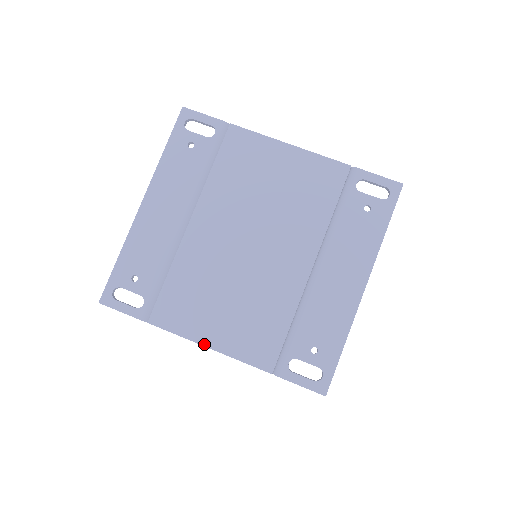
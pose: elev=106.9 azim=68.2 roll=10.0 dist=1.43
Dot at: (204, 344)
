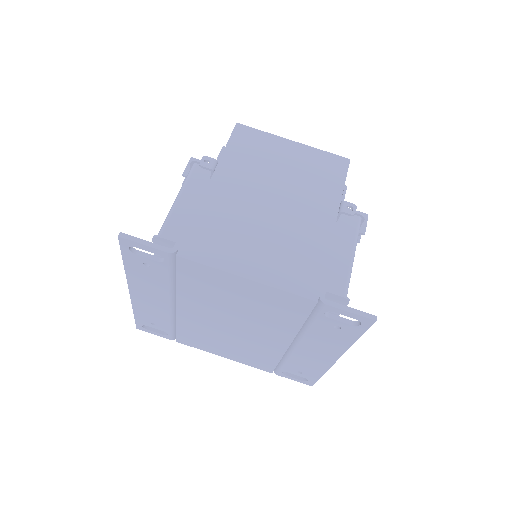
Dot at: occluded
